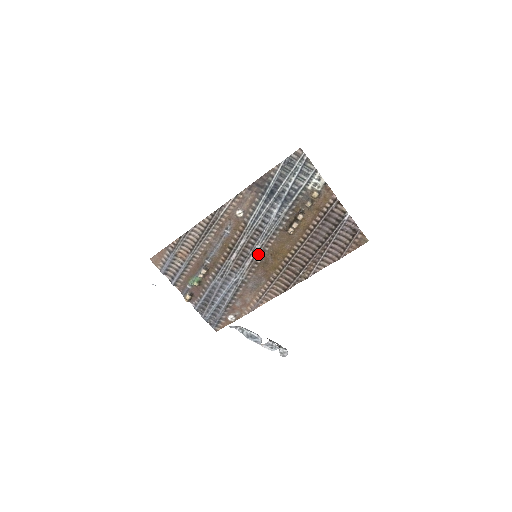
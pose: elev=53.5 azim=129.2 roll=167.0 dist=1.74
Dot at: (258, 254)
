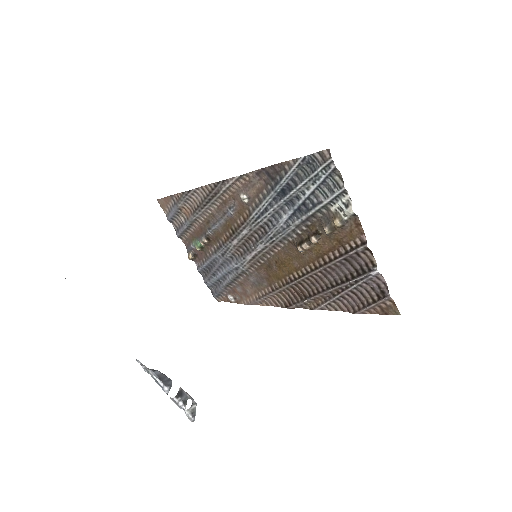
Dot at: (261, 254)
